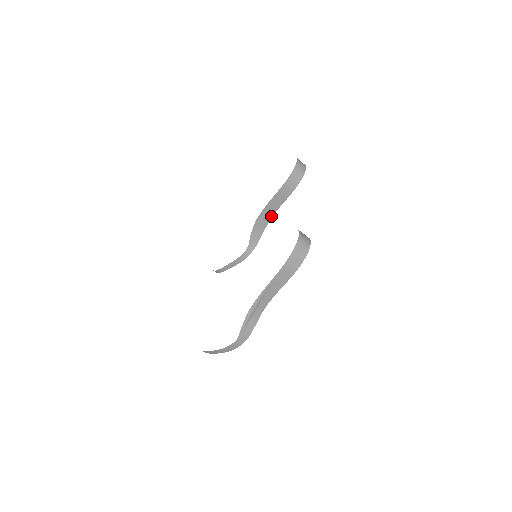
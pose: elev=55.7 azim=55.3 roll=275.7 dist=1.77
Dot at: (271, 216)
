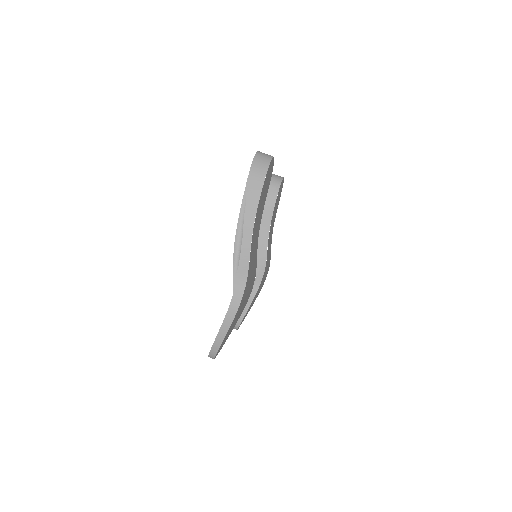
Dot at: (268, 233)
